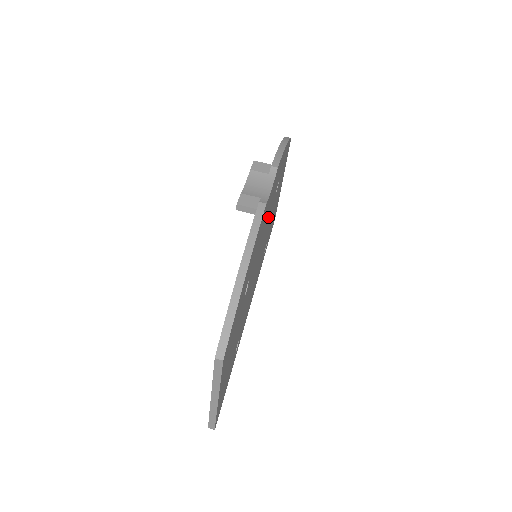
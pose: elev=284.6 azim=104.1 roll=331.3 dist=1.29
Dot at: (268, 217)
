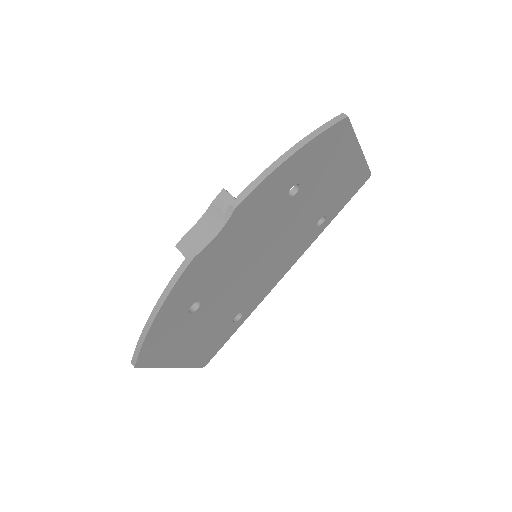
Dot at: (261, 230)
